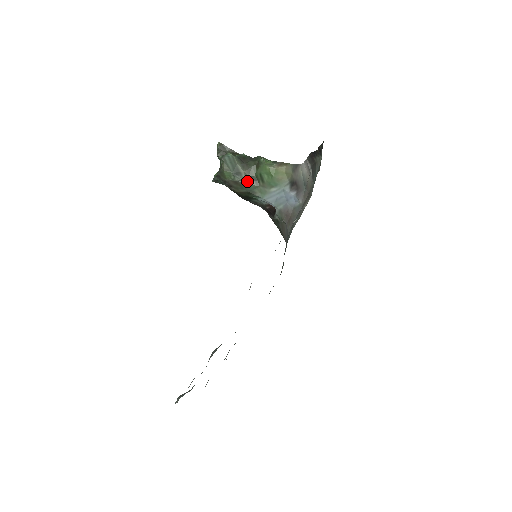
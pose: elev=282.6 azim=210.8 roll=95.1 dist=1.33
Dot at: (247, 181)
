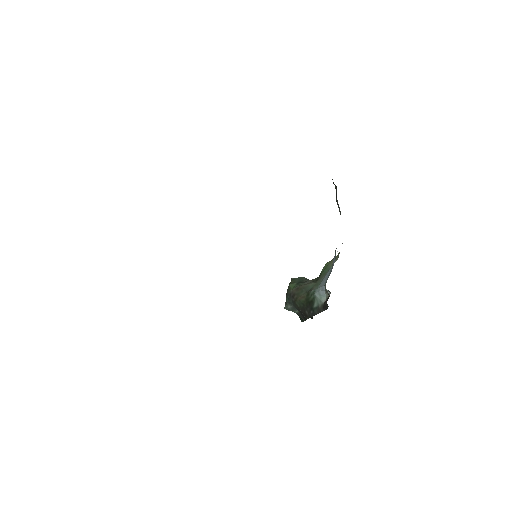
Dot at: (307, 283)
